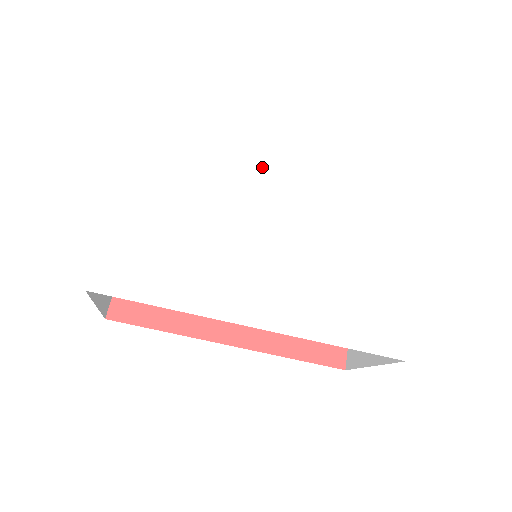
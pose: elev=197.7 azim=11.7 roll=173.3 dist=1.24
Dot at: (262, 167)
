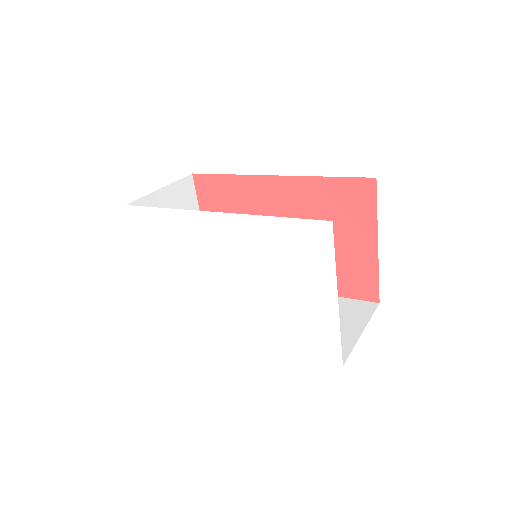
Dot at: (203, 230)
